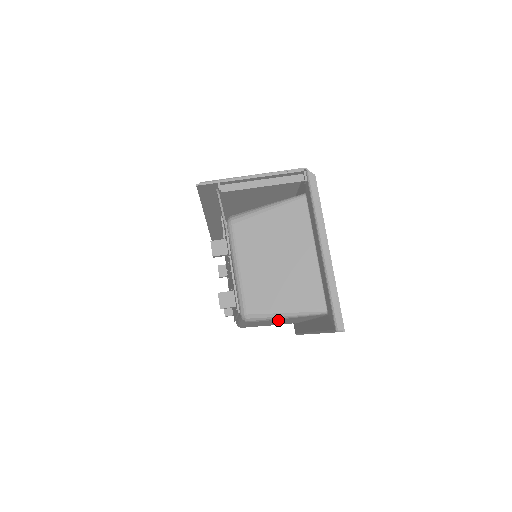
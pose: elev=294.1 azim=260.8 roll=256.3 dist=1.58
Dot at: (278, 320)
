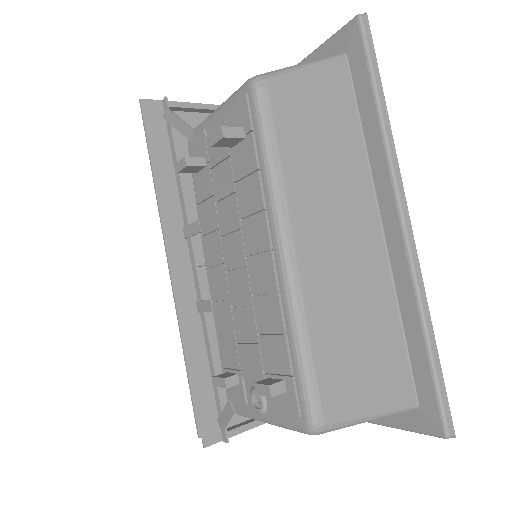
Dot at: (311, 115)
